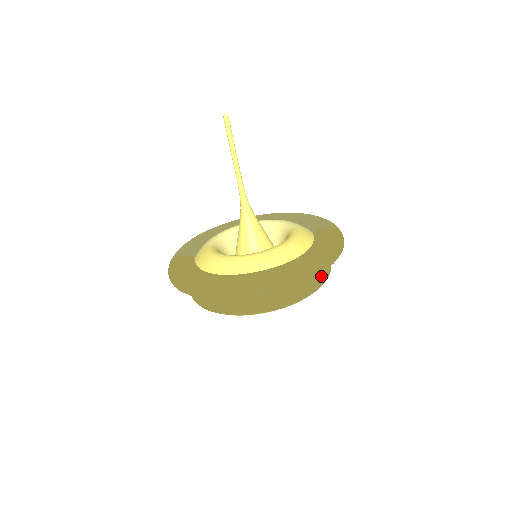
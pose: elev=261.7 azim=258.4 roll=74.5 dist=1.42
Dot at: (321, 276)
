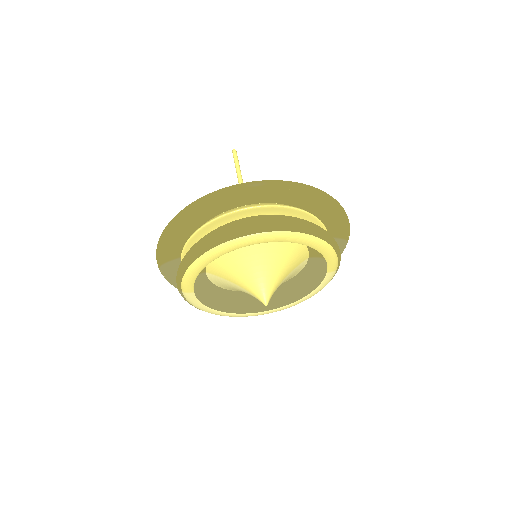
Dot at: (327, 232)
